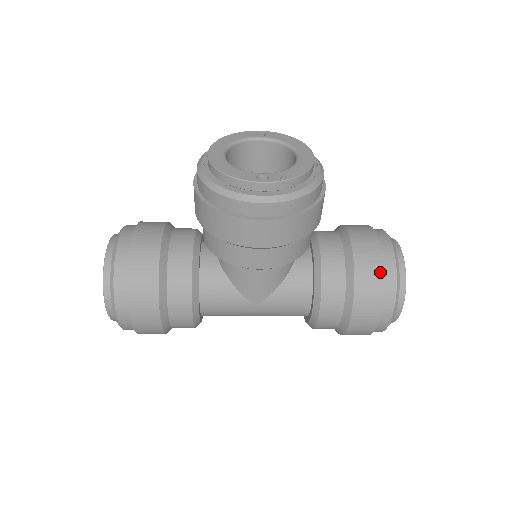
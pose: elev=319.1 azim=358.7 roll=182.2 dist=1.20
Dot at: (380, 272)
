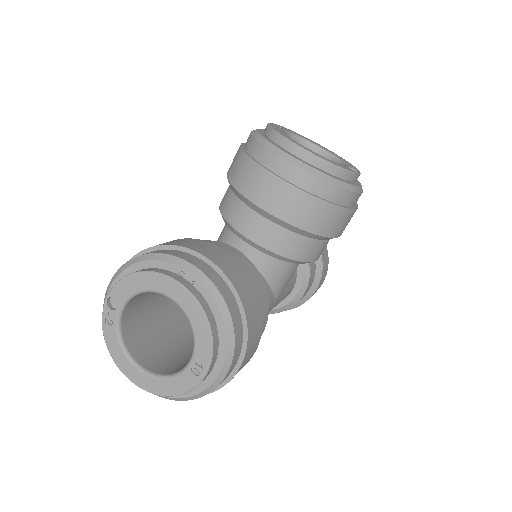
Dot at: occluded
